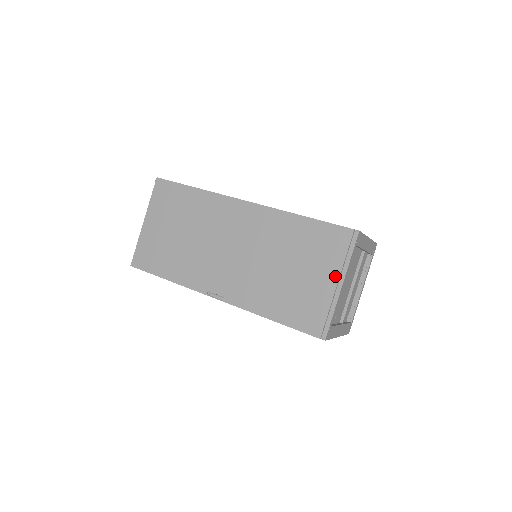
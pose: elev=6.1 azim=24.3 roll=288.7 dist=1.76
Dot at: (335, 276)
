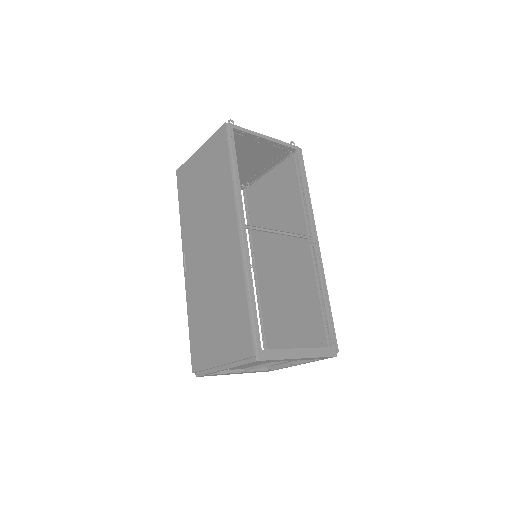
Dot at: (224, 360)
